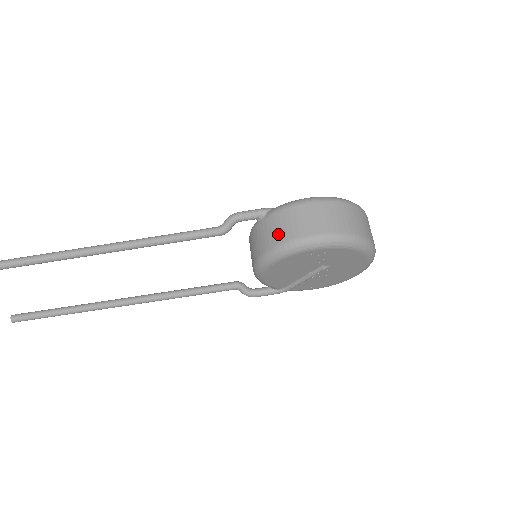
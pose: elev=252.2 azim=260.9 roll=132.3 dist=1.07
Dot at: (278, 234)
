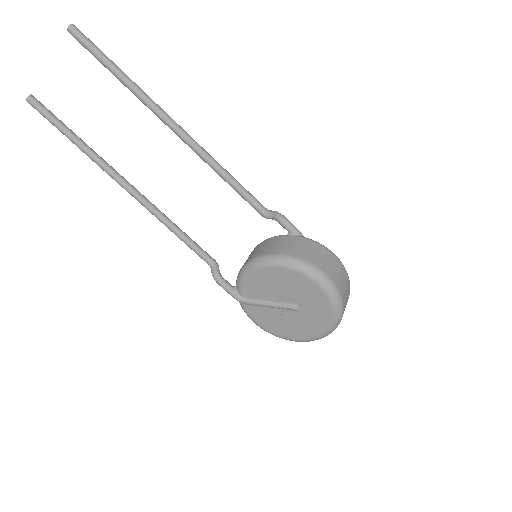
Dot at: (302, 252)
